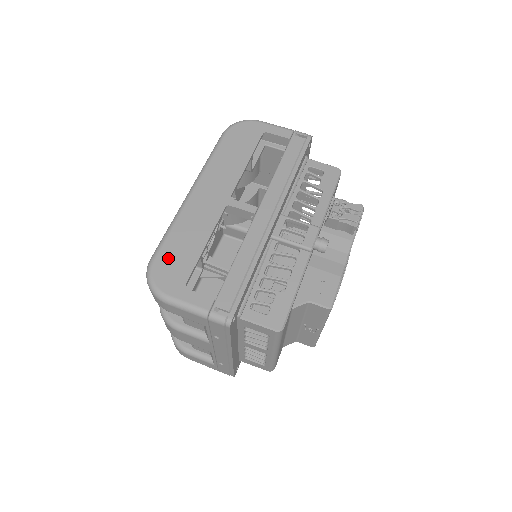
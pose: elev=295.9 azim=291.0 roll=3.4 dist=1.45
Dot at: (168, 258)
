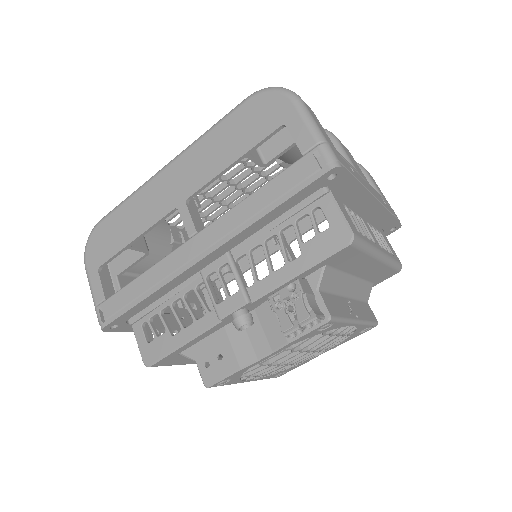
Dot at: (106, 230)
